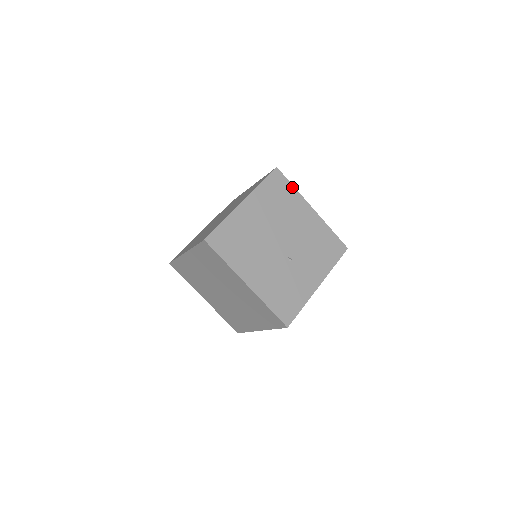
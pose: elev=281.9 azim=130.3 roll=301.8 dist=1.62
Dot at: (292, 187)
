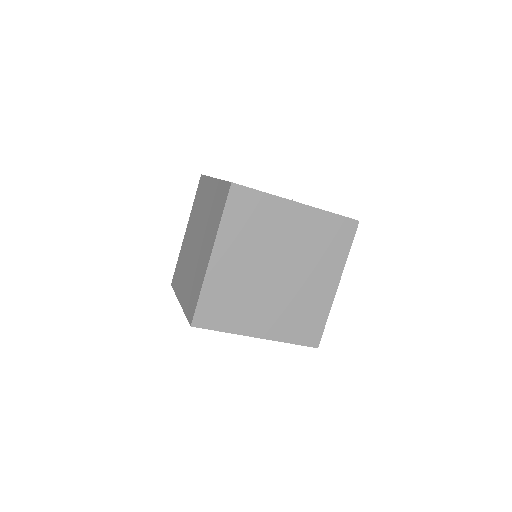
Dot at: occluded
